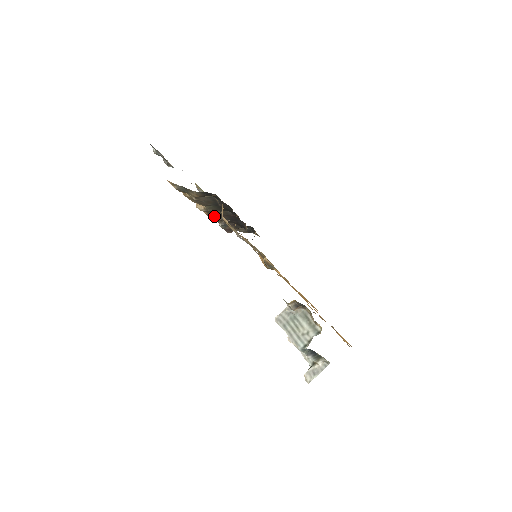
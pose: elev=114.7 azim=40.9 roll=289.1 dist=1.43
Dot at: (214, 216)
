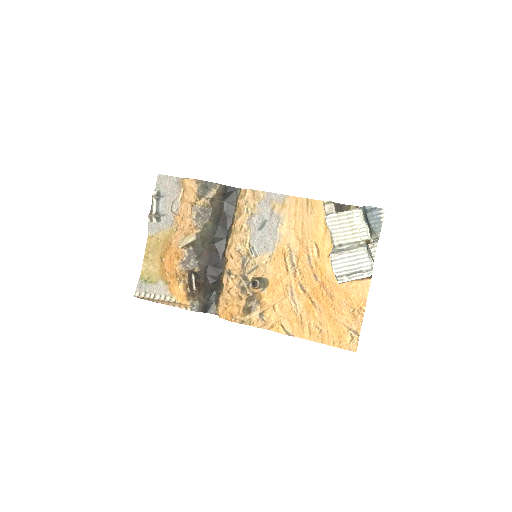
Dot at: (192, 260)
